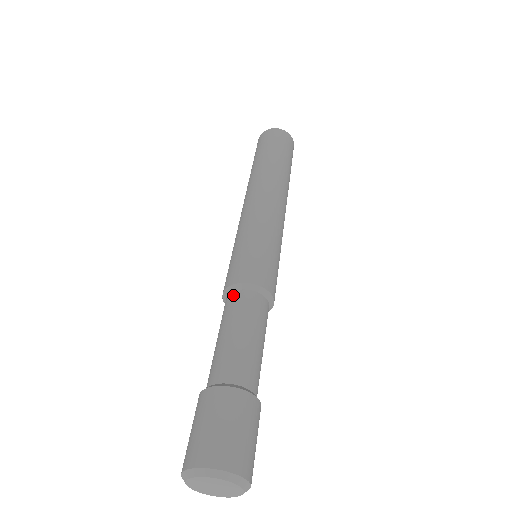
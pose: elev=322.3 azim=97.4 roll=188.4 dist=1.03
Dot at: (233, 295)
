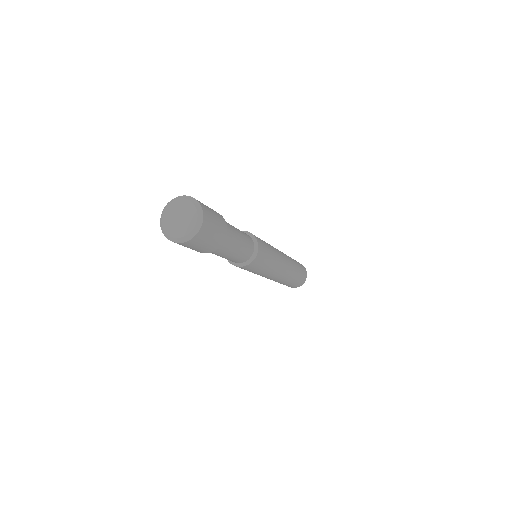
Dot at: occluded
